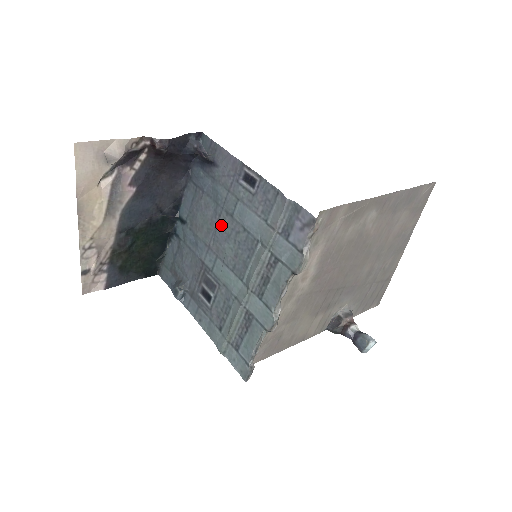
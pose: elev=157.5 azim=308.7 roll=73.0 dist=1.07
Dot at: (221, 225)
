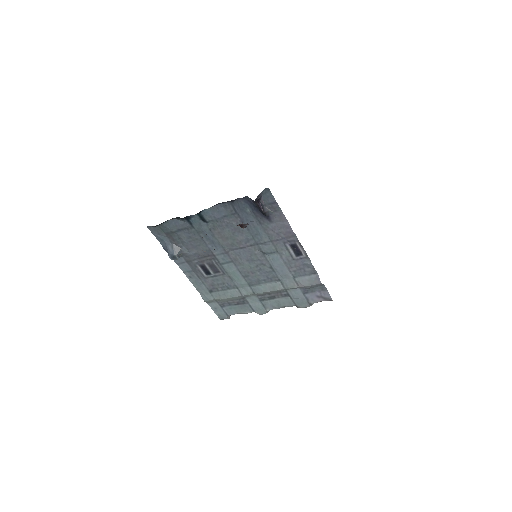
Dot at: (249, 251)
